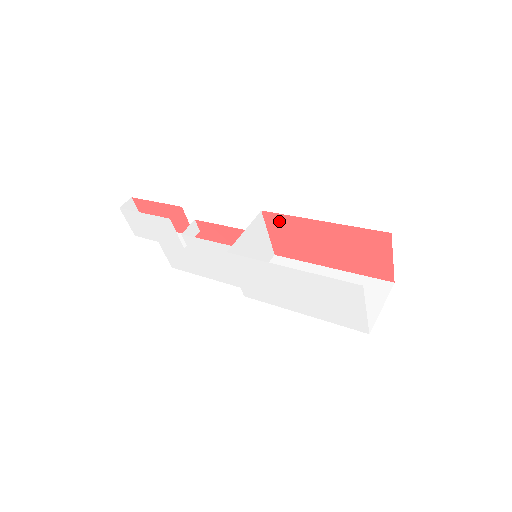
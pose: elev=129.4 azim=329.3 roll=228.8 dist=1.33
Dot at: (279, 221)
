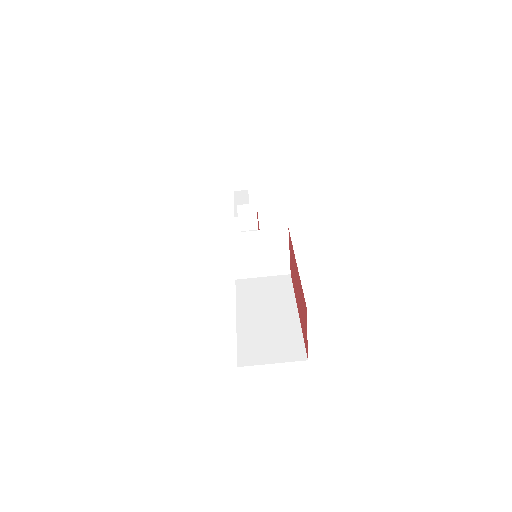
Dot at: occluded
